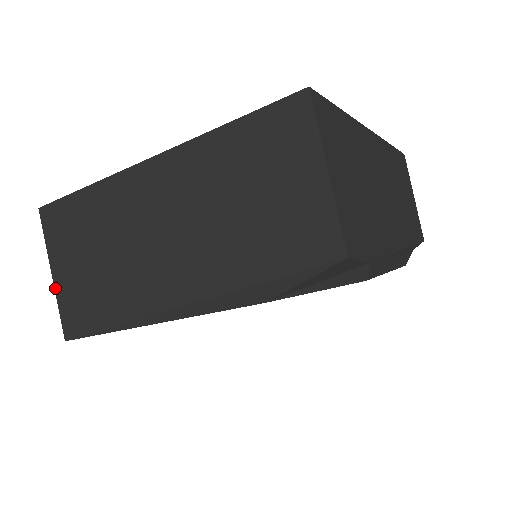
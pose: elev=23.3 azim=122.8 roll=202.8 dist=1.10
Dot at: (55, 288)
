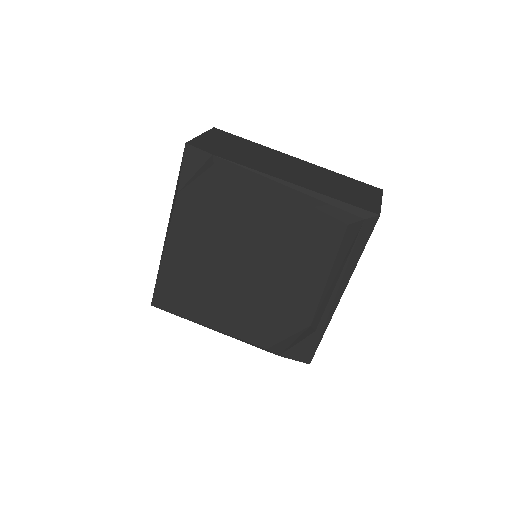
Dot at: occluded
